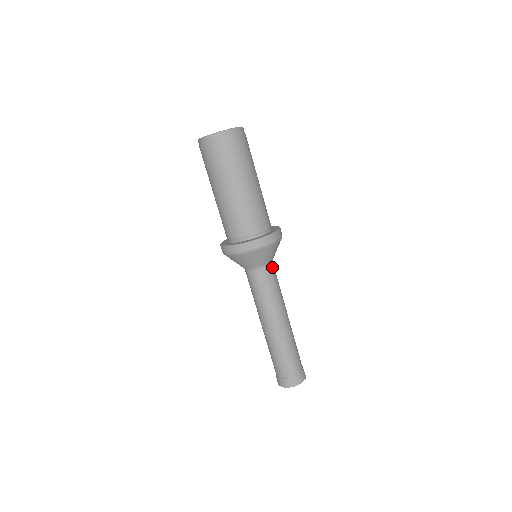
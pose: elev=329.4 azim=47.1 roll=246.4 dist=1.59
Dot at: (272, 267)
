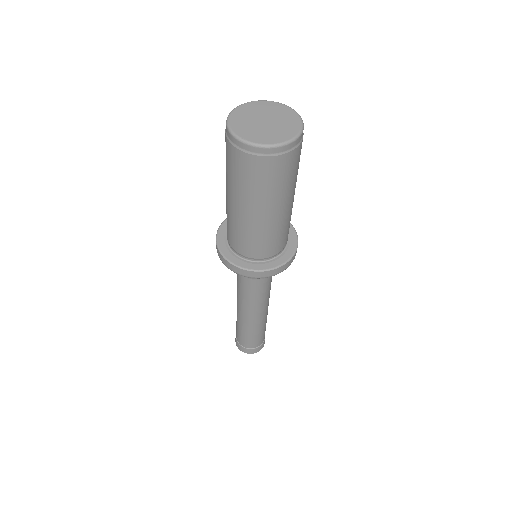
Dot at: (257, 281)
